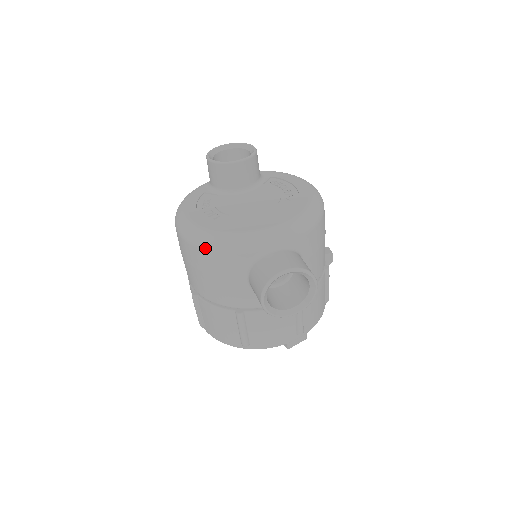
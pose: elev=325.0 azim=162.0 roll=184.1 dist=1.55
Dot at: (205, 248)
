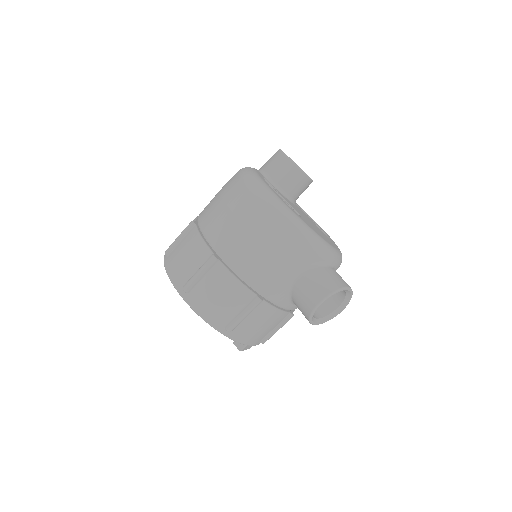
Dot at: (292, 229)
